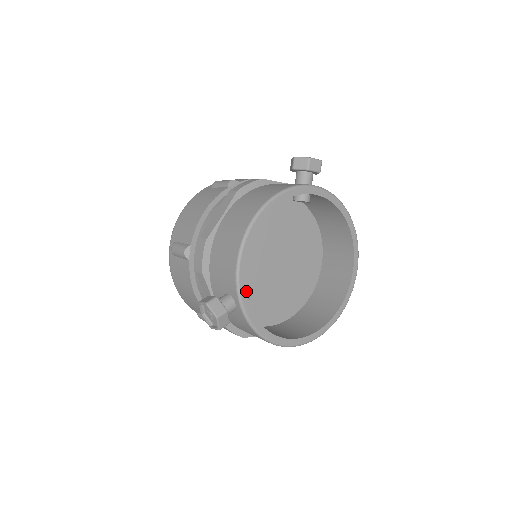
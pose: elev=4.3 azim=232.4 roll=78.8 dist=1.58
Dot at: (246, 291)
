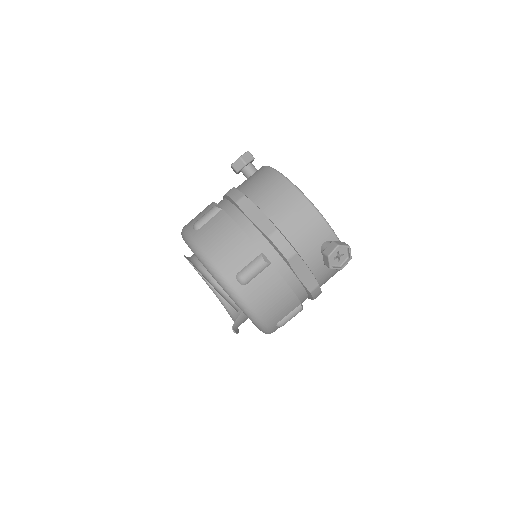
Dot at: occluded
